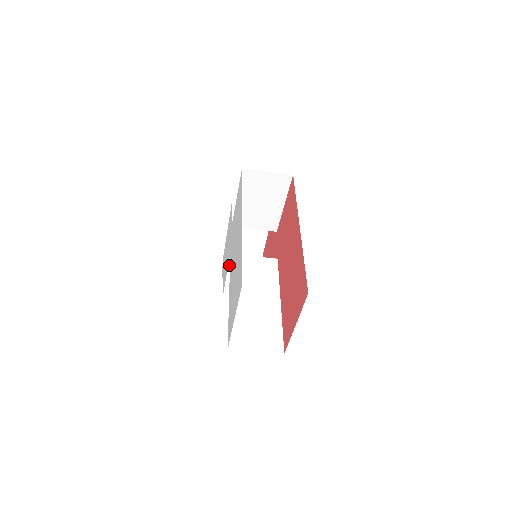
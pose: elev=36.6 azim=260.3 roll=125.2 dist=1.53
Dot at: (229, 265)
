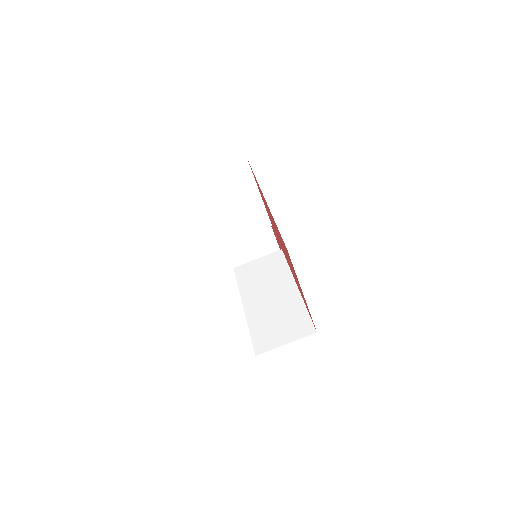
Dot at: occluded
